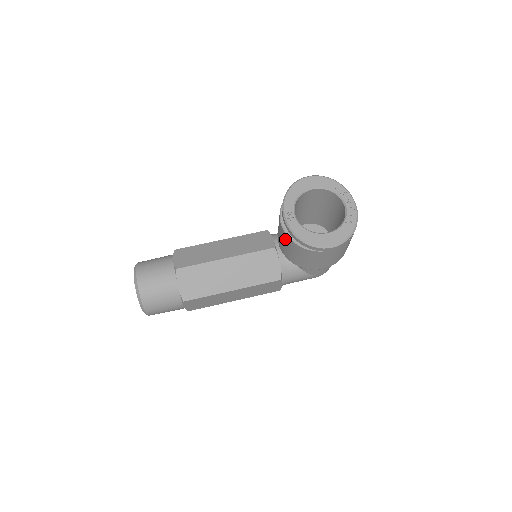
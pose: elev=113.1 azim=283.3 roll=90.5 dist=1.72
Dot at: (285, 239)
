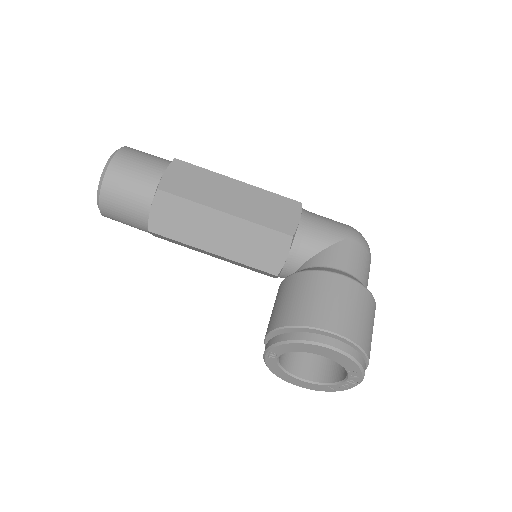
Dot at: occluded
